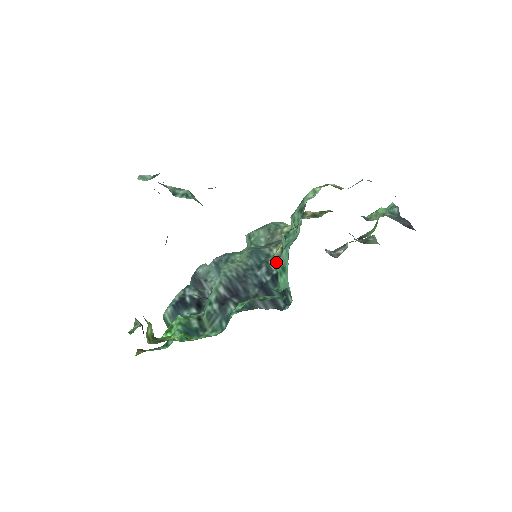
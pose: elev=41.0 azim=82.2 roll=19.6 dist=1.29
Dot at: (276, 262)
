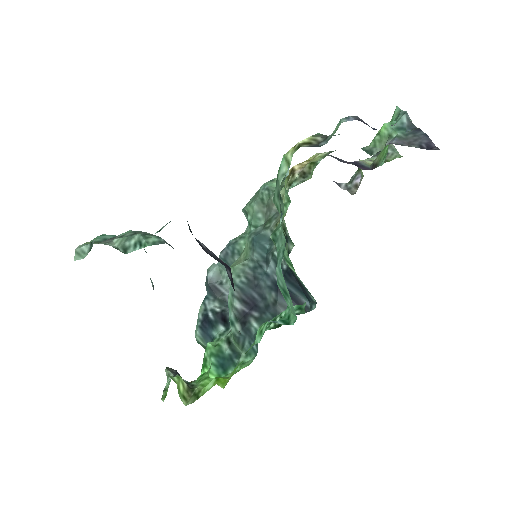
Dot at: occluded
